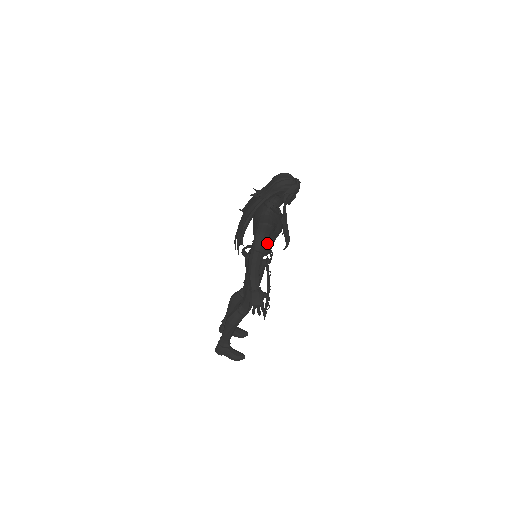
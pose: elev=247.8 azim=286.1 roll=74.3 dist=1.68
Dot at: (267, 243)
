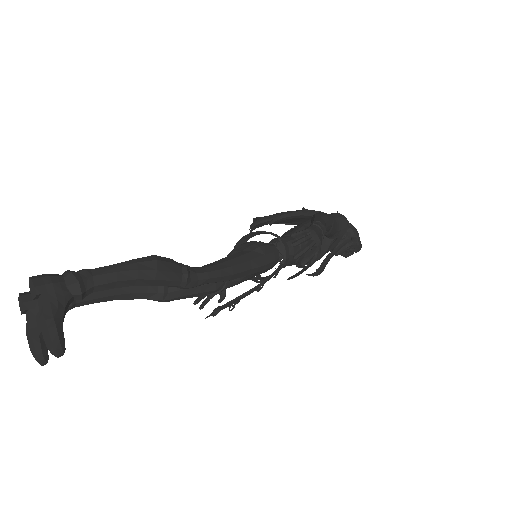
Dot at: (332, 232)
